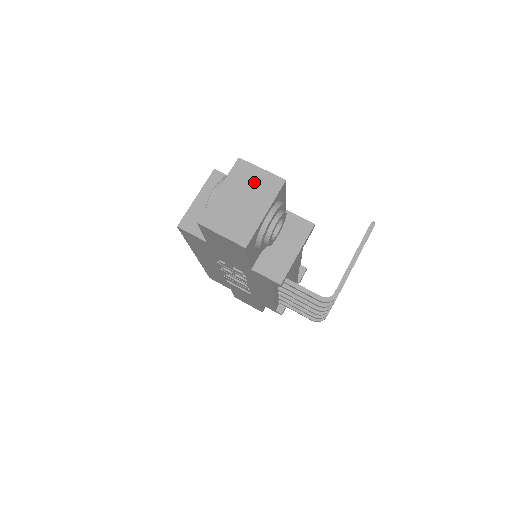
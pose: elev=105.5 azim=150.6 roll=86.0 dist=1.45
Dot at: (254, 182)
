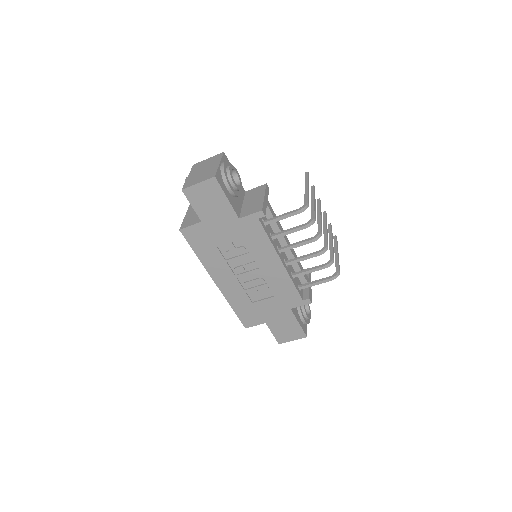
Dot at: (206, 163)
